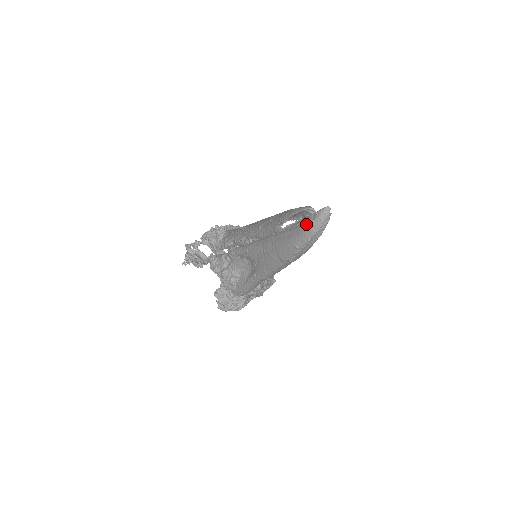
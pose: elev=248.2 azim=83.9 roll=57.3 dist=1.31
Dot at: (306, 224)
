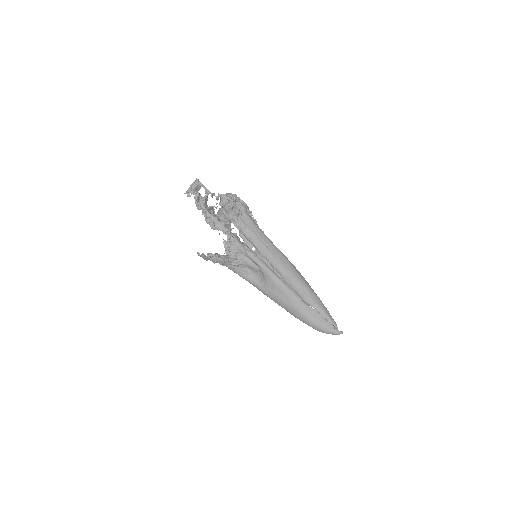
Dot at: (327, 328)
